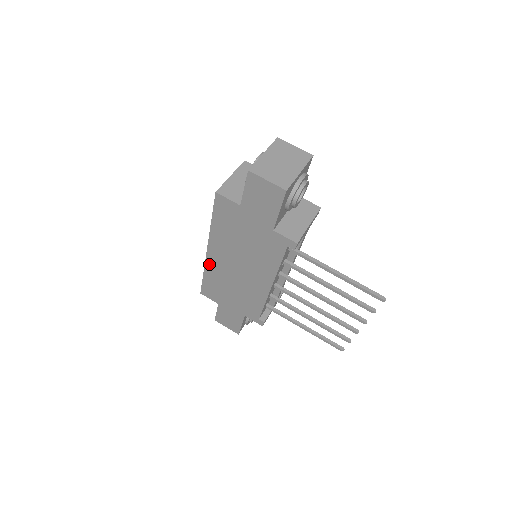
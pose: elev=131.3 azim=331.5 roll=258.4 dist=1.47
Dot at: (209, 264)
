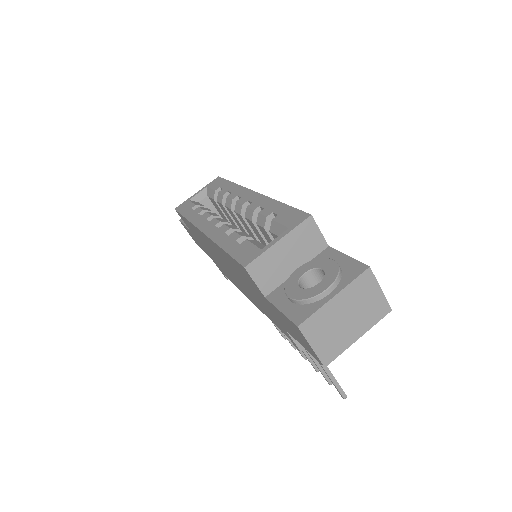
Dot at: (197, 230)
